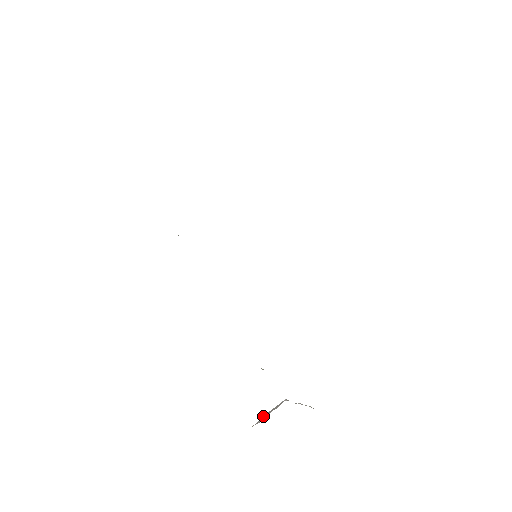
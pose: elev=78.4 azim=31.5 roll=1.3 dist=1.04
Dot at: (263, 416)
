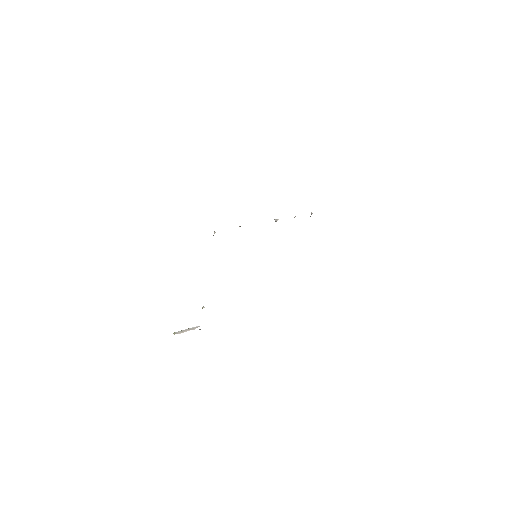
Dot at: (182, 330)
